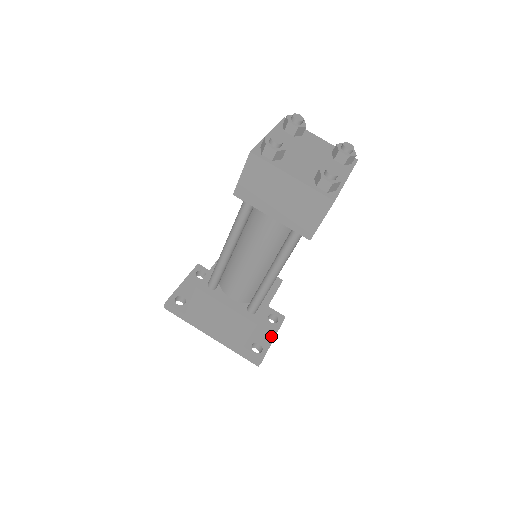
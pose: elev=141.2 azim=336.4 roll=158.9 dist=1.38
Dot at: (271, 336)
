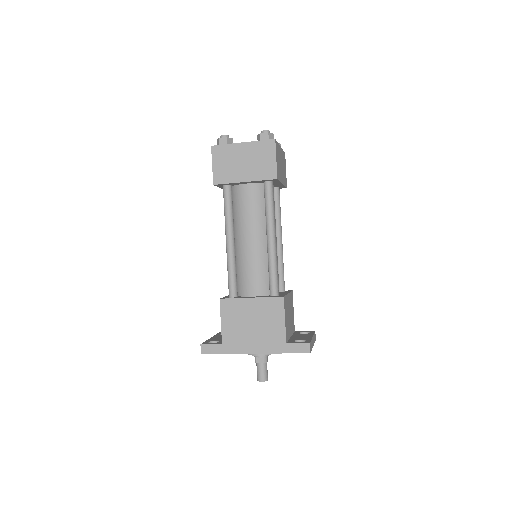
Dot at: (309, 336)
